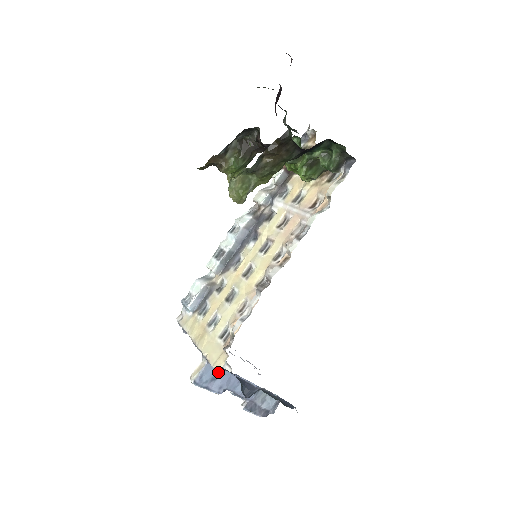
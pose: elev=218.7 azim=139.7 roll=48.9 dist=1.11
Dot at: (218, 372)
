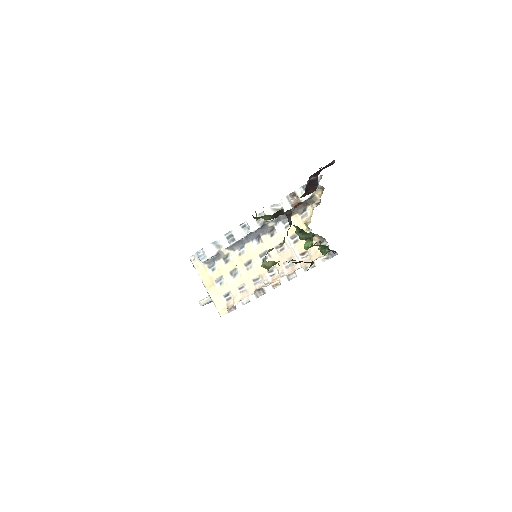
Dot at: occluded
